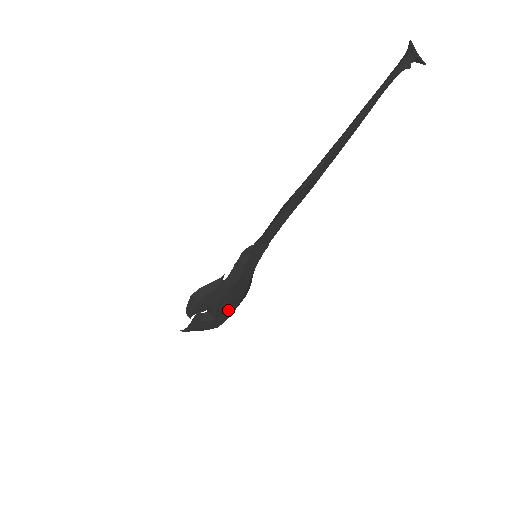
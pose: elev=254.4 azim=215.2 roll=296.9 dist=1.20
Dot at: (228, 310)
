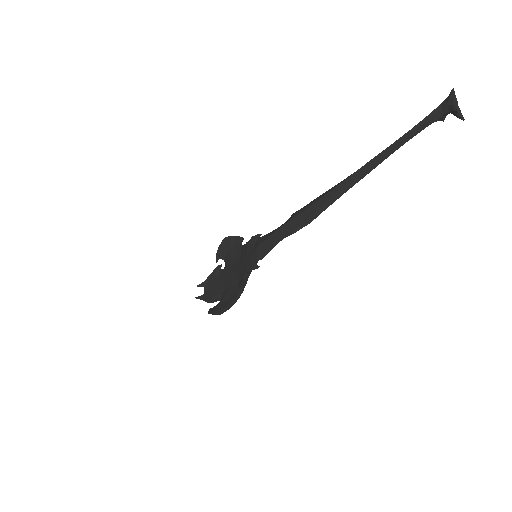
Dot at: occluded
